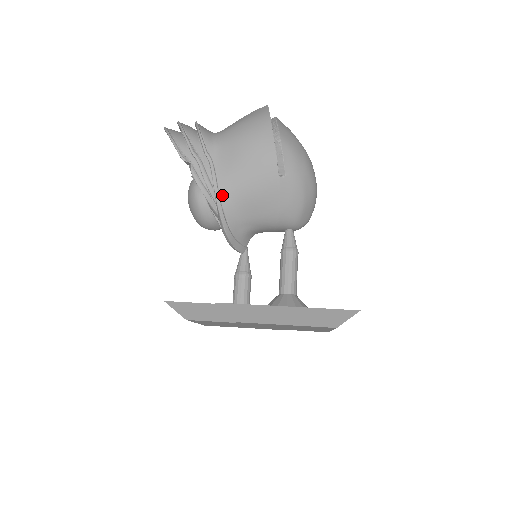
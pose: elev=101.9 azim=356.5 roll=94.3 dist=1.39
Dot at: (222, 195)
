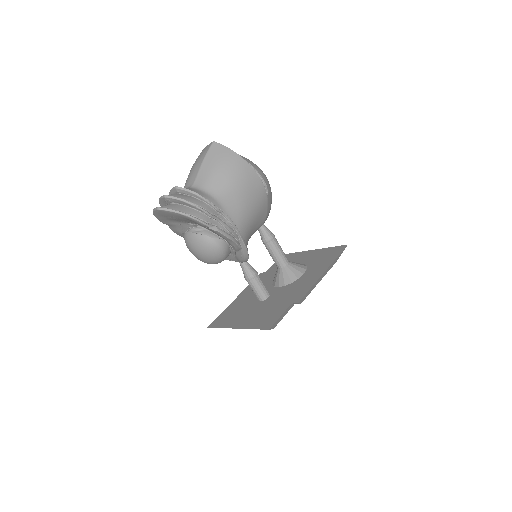
Dot at: (242, 233)
